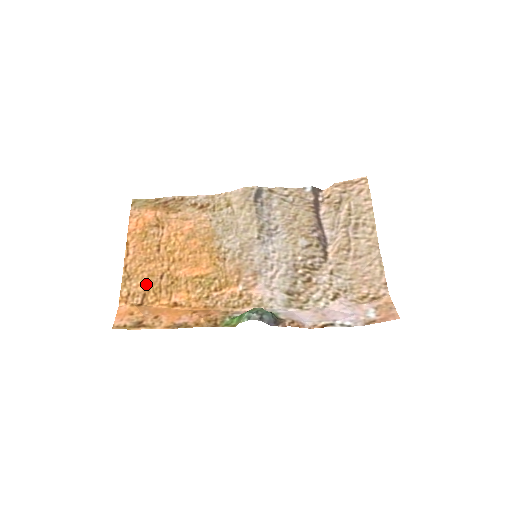
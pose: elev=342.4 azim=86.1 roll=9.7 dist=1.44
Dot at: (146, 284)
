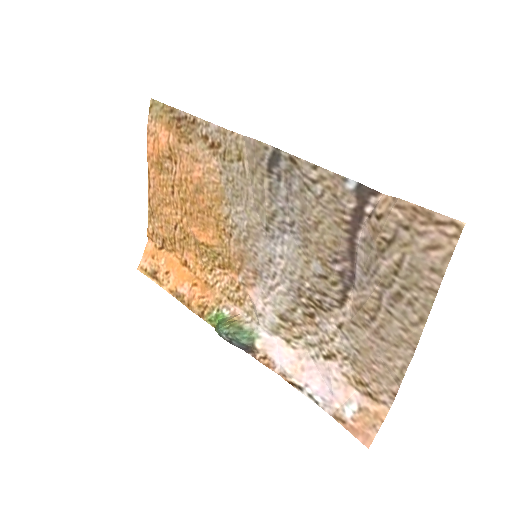
Dot at: (164, 229)
